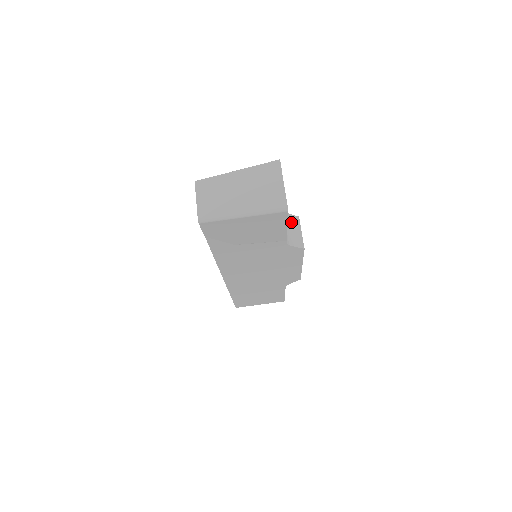
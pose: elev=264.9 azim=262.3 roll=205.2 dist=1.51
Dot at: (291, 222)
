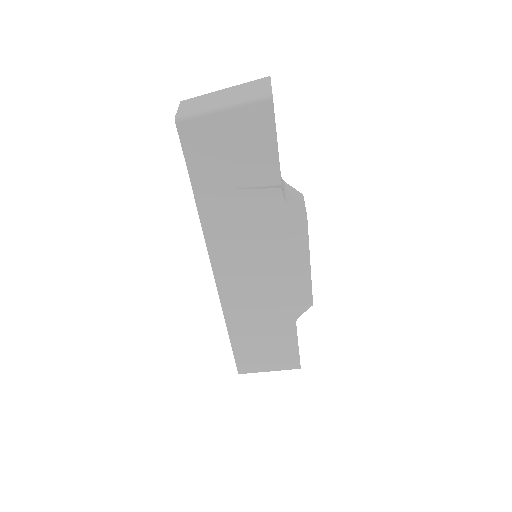
Dot at: (292, 192)
